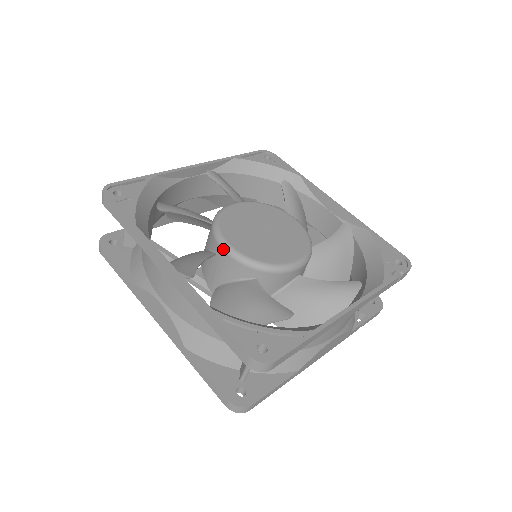
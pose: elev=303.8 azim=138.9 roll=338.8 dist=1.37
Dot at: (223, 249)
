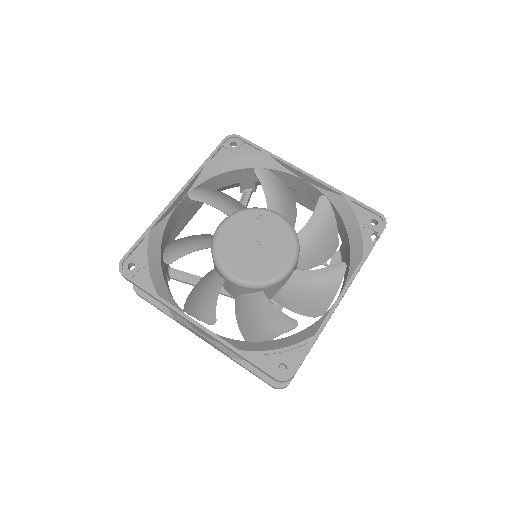
Dot at: (229, 280)
